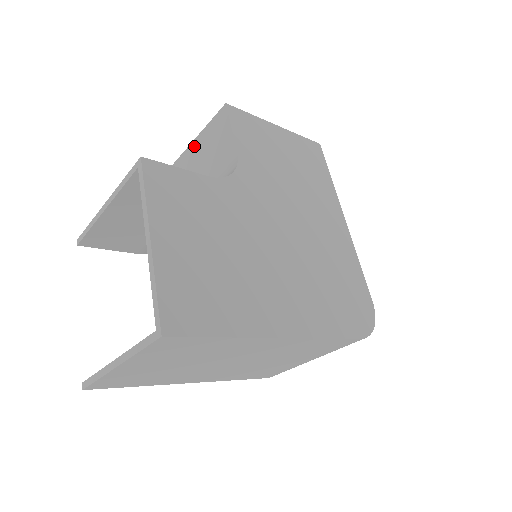
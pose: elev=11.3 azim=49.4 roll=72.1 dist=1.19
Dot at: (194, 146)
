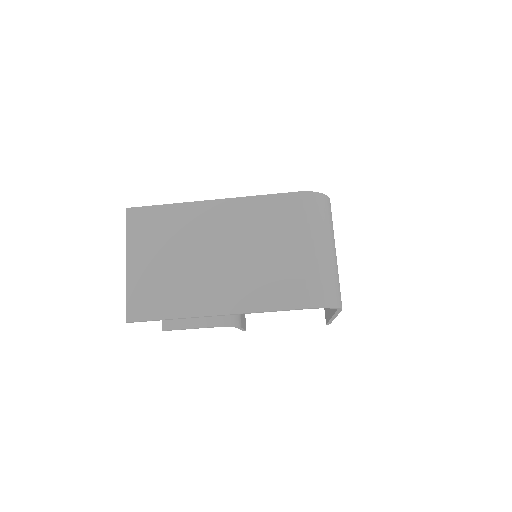
Dot at: occluded
